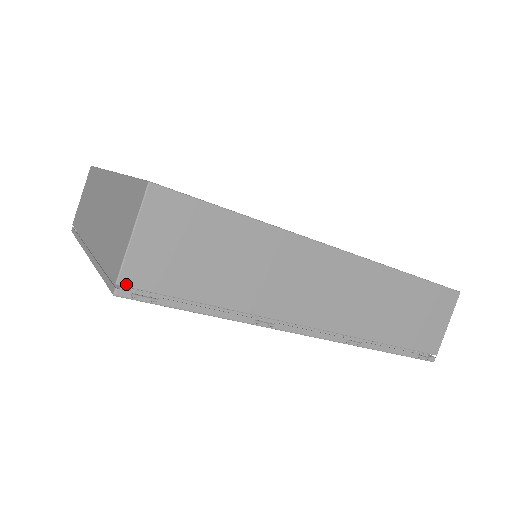
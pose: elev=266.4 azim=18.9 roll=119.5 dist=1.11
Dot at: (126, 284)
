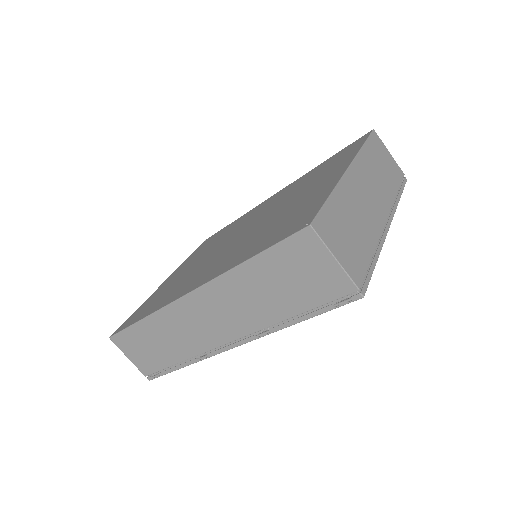
Dot at: (147, 375)
